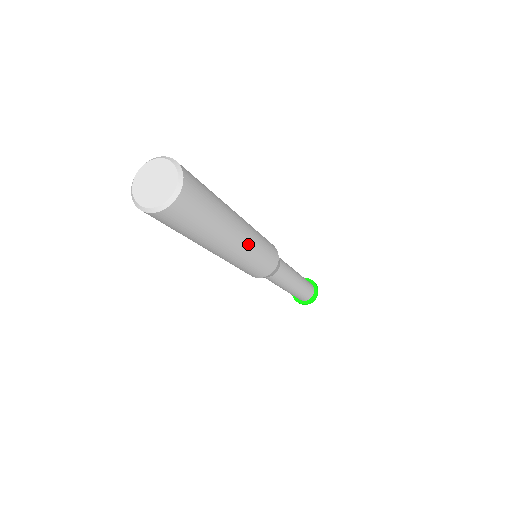
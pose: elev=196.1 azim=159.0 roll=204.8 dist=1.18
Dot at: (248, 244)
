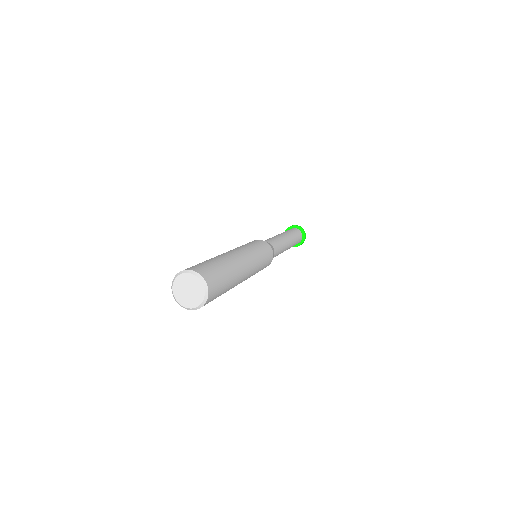
Dot at: (251, 273)
